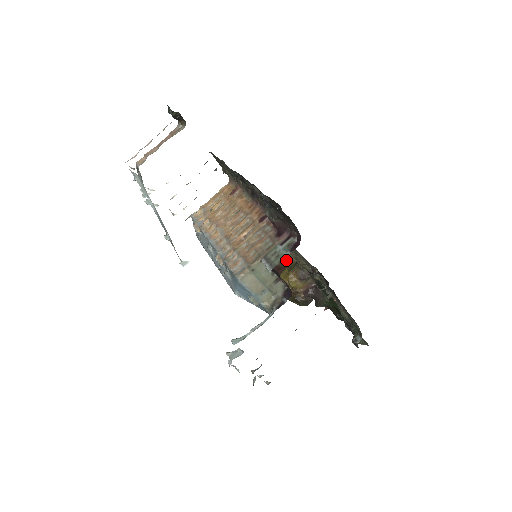
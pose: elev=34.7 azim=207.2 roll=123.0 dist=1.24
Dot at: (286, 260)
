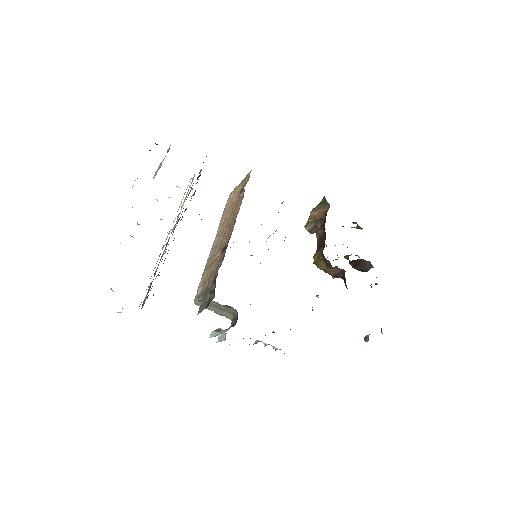
Dot at: occluded
